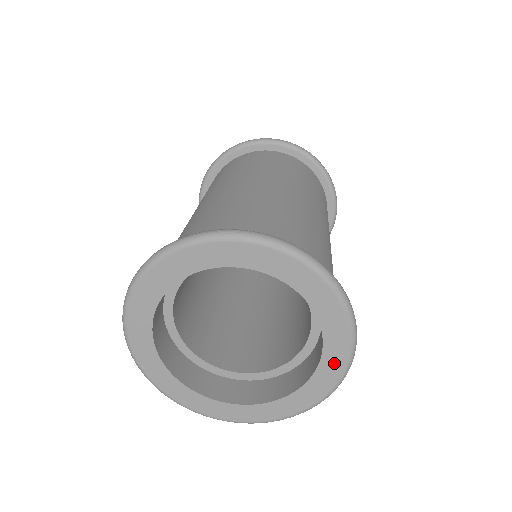
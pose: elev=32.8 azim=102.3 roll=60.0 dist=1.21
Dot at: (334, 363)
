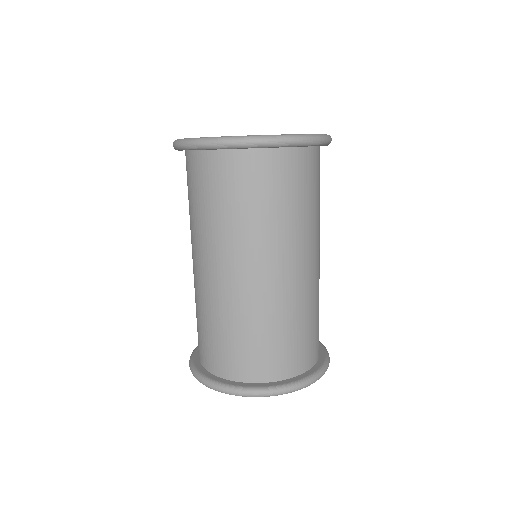
Dot at: occluded
